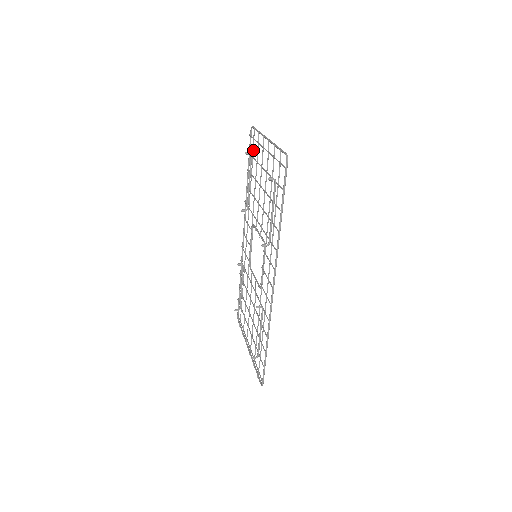
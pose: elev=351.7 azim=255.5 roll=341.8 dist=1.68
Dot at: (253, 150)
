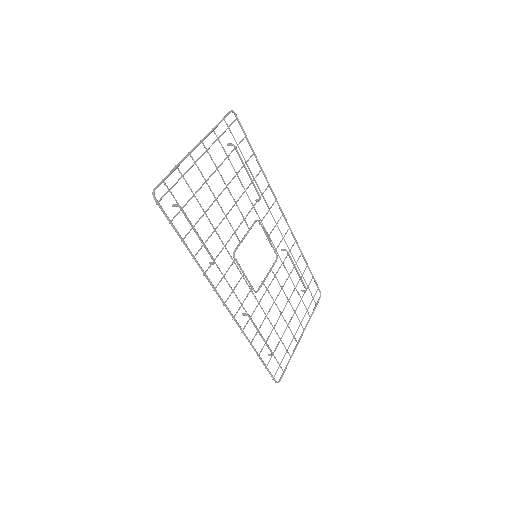
Dot at: occluded
